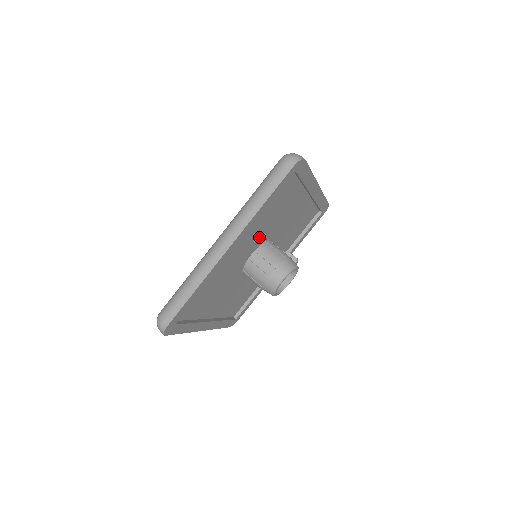
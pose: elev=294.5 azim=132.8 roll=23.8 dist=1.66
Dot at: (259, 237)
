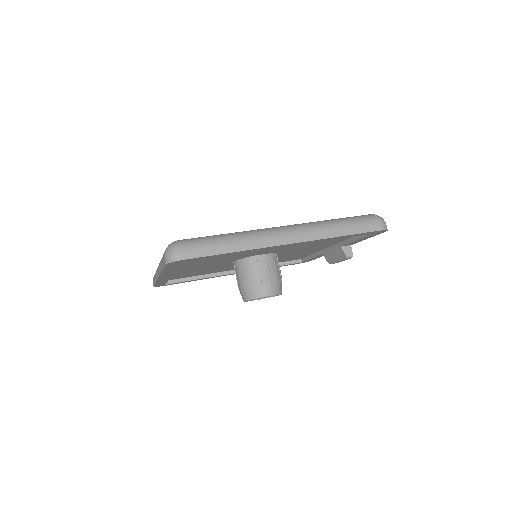
Dot at: (224, 260)
